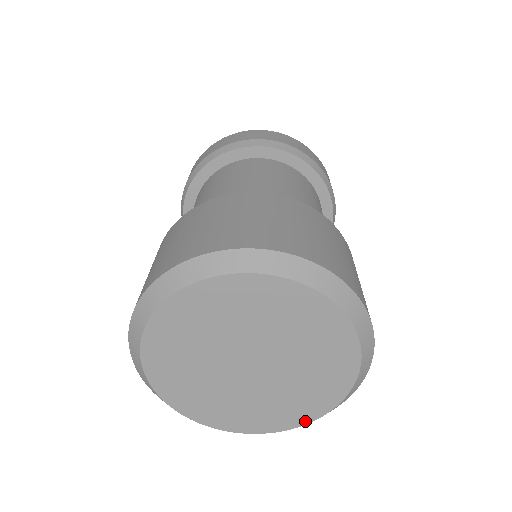
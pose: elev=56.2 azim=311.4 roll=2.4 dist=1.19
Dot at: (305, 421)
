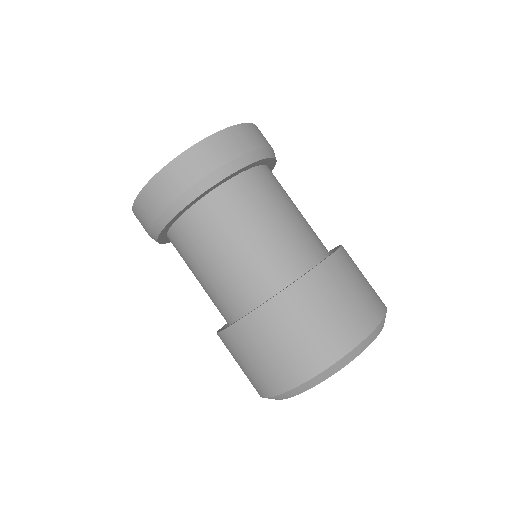
Dot at: occluded
